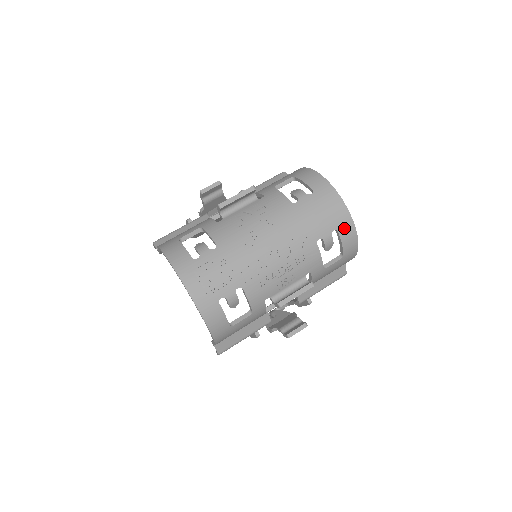
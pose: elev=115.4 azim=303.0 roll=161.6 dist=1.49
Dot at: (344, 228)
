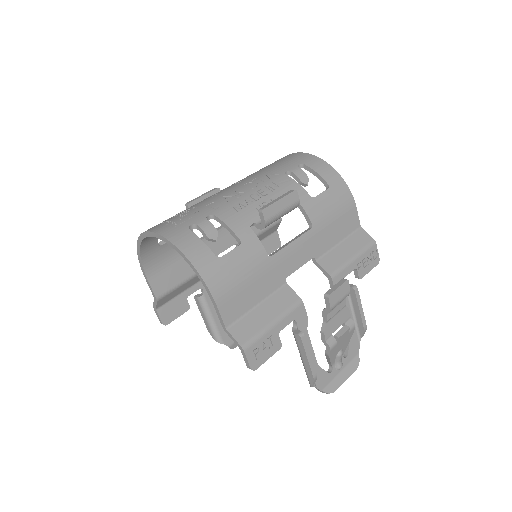
Dot at: (309, 162)
